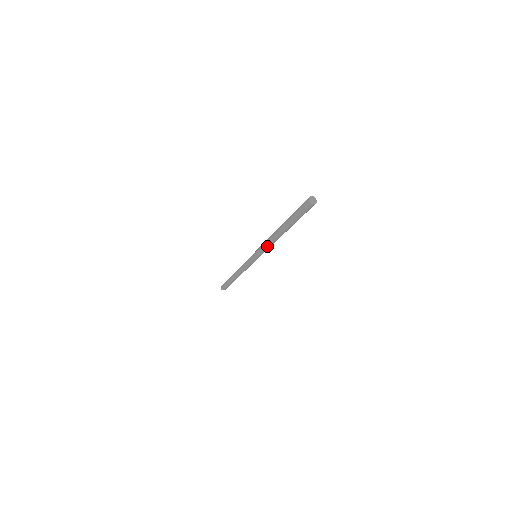
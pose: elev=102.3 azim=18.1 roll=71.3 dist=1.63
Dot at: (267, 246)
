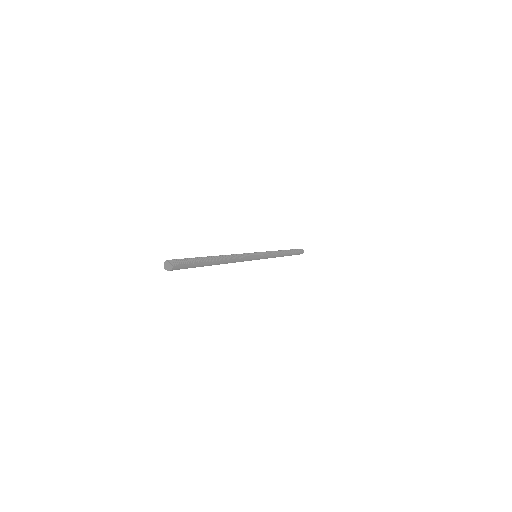
Dot at: occluded
